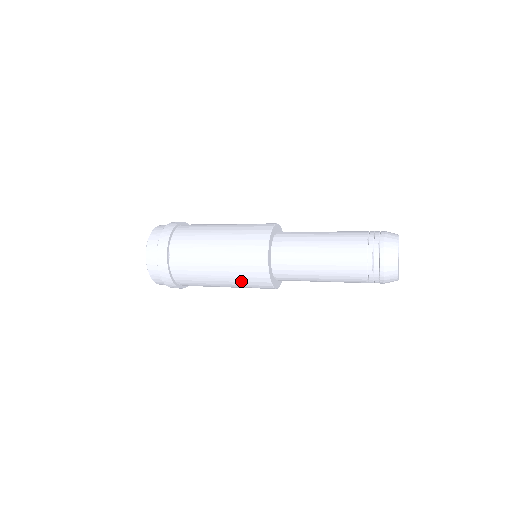
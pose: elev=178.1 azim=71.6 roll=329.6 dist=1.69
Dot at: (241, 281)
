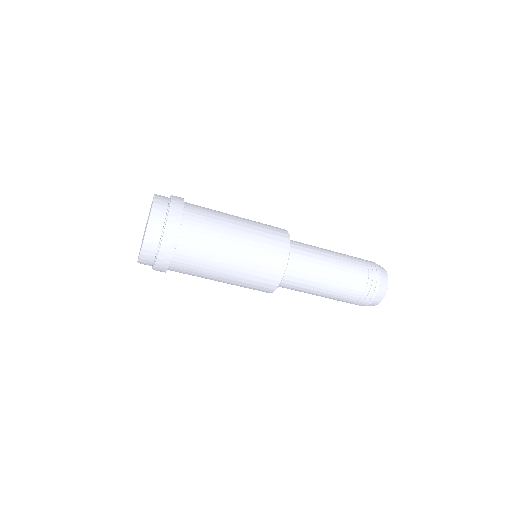
Dot at: (260, 242)
